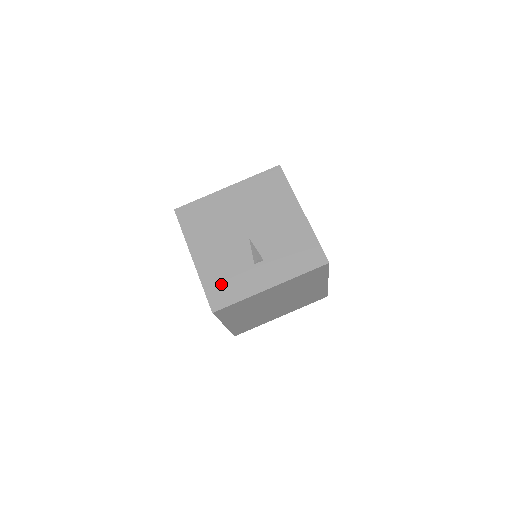
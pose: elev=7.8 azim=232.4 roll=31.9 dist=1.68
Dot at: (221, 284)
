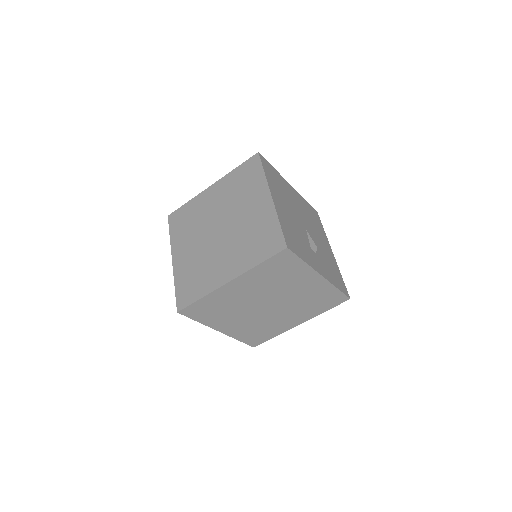
Dot at: (292, 235)
